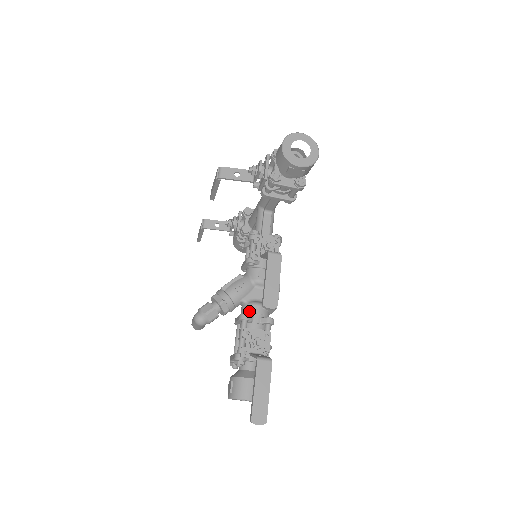
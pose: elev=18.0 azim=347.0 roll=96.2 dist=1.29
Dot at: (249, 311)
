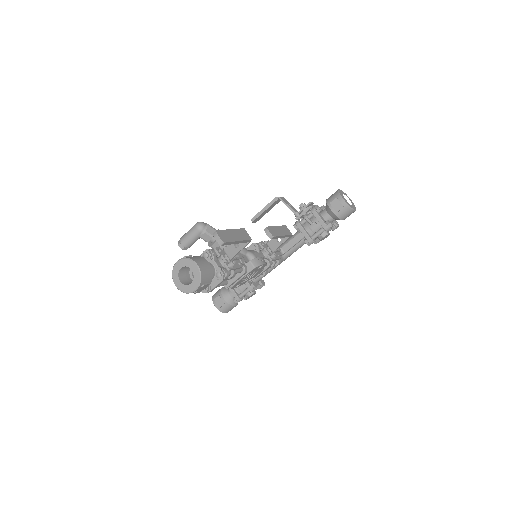
Dot at: occluded
